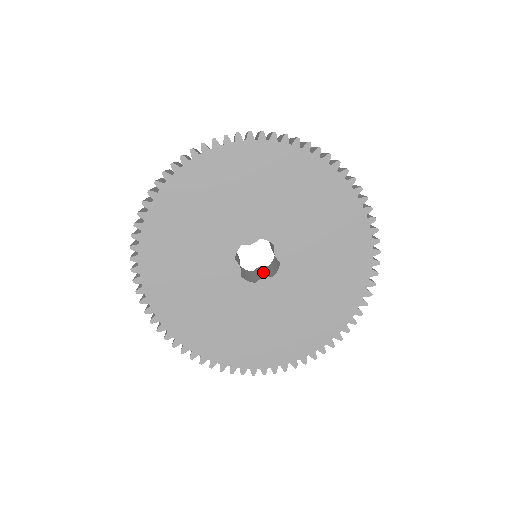
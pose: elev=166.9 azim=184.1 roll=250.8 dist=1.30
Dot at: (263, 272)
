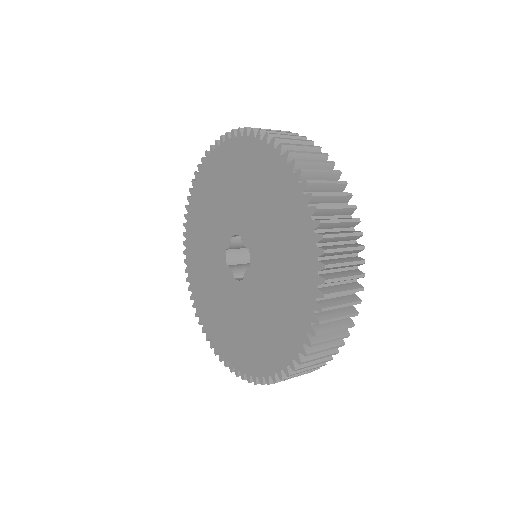
Dot at: occluded
